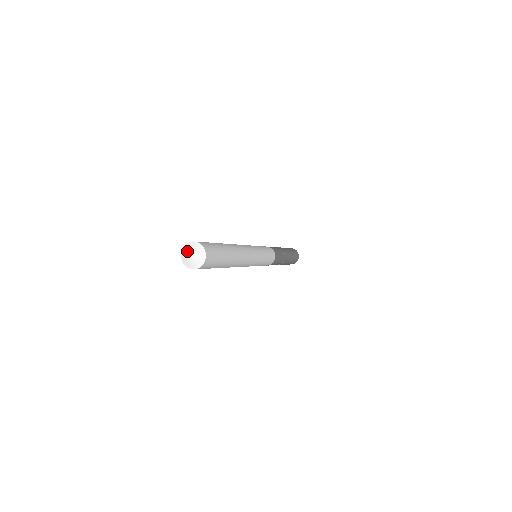
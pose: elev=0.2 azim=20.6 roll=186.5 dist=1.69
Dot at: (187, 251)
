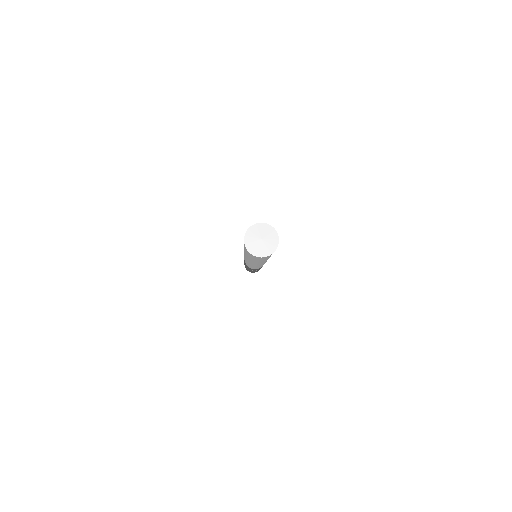
Dot at: (255, 234)
